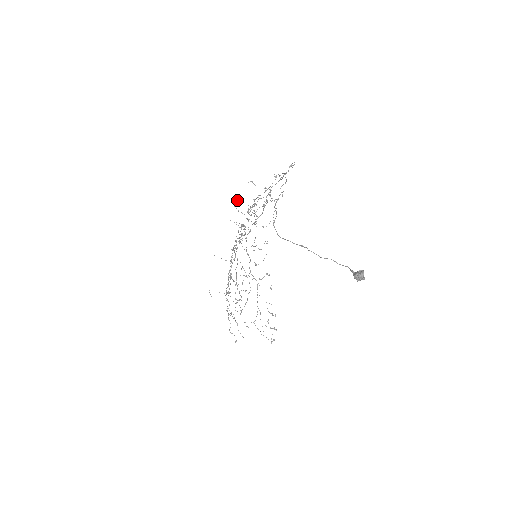
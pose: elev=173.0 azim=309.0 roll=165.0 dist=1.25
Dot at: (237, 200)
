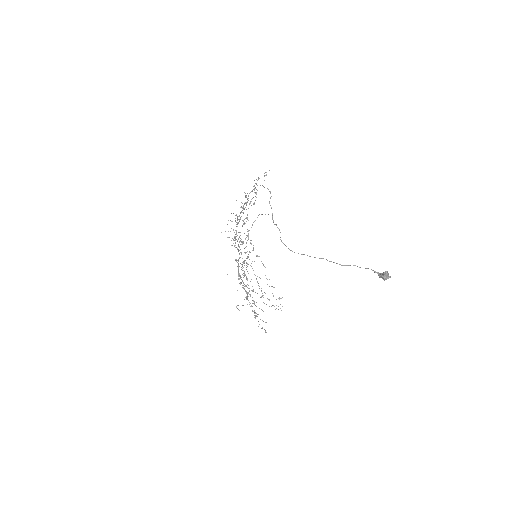
Dot at: occluded
